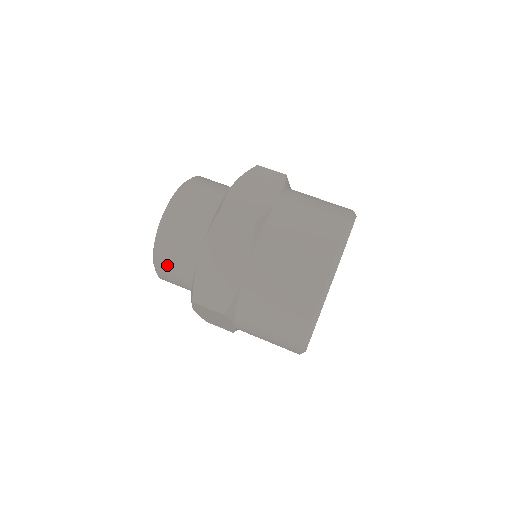
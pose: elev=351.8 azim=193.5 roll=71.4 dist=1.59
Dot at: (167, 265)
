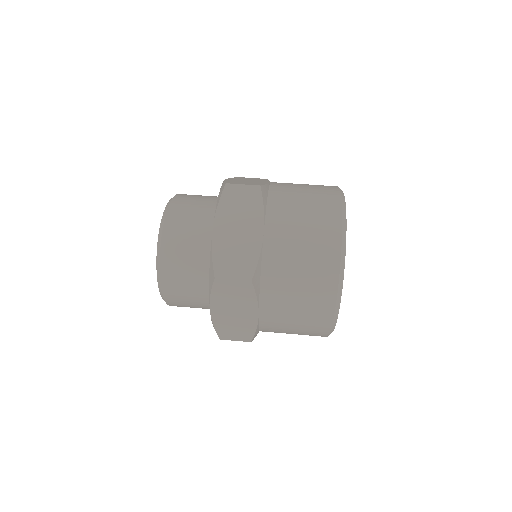
Dot at: (181, 306)
